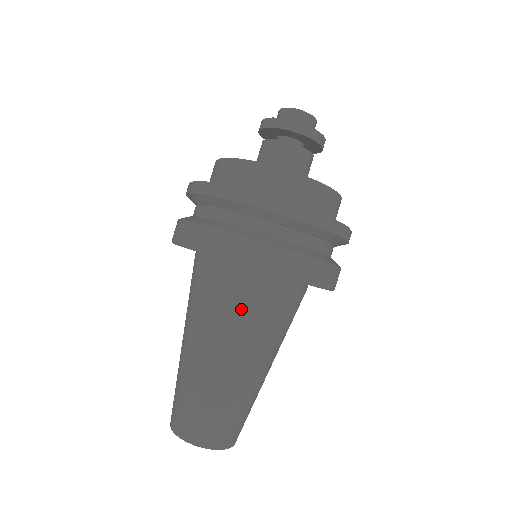
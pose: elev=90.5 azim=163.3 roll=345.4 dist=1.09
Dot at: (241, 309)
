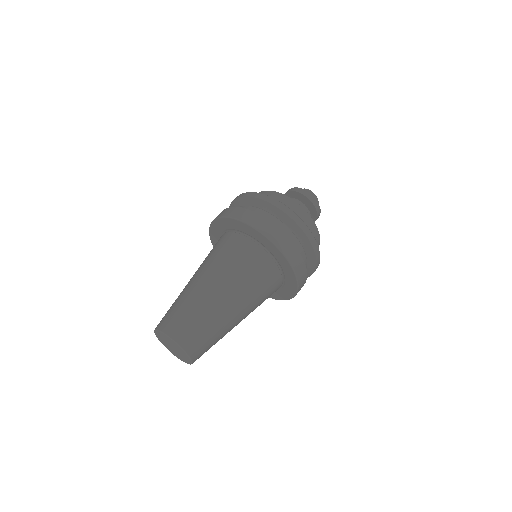
Dot at: (234, 257)
